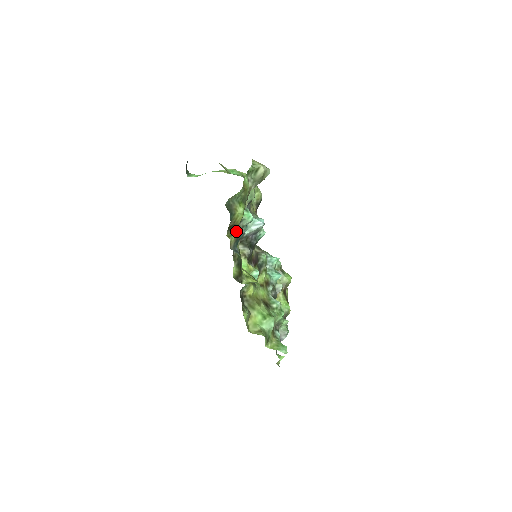
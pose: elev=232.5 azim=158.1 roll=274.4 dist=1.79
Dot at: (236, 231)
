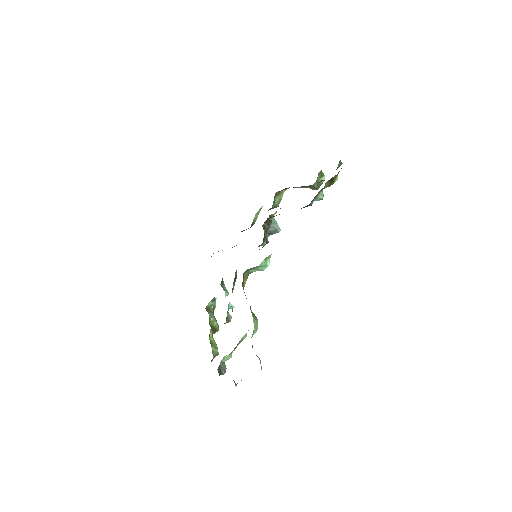
Dot at: (318, 193)
